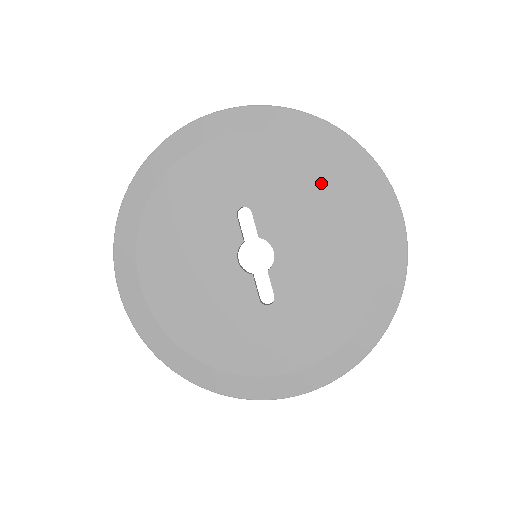
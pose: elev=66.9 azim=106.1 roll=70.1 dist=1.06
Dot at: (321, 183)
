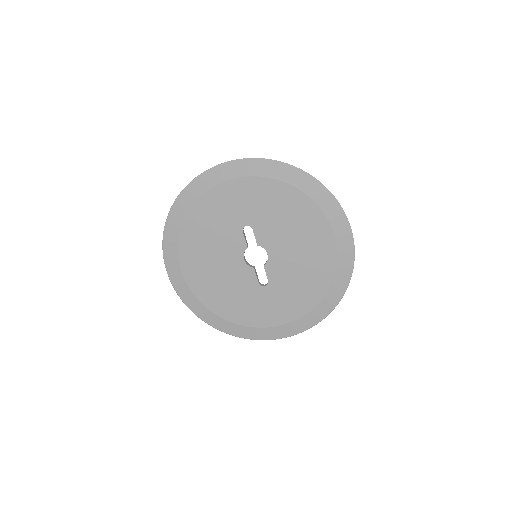
Dot at: (298, 212)
